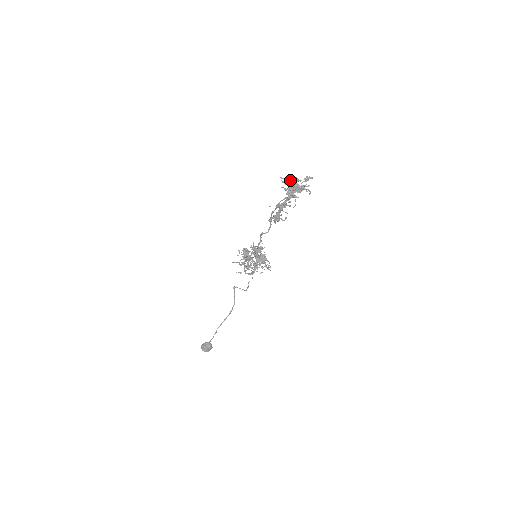
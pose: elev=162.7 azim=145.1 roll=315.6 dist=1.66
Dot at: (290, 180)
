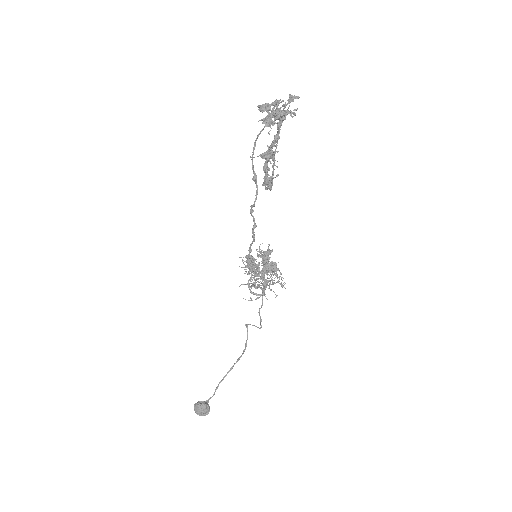
Dot at: (268, 104)
